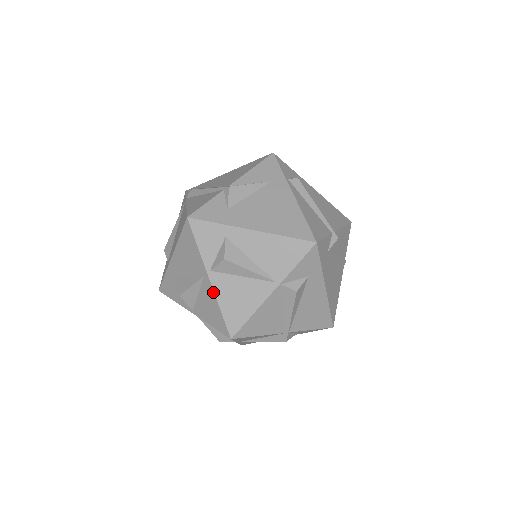
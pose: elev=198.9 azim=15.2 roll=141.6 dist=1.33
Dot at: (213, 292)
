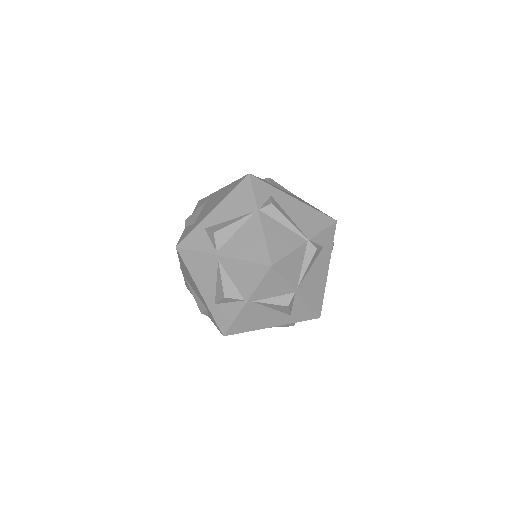
Dot at: (232, 259)
